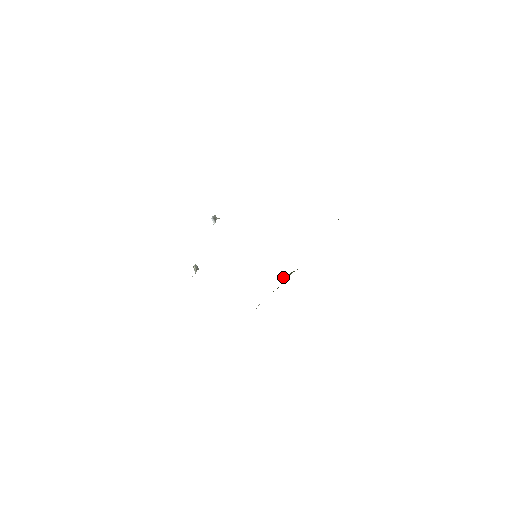
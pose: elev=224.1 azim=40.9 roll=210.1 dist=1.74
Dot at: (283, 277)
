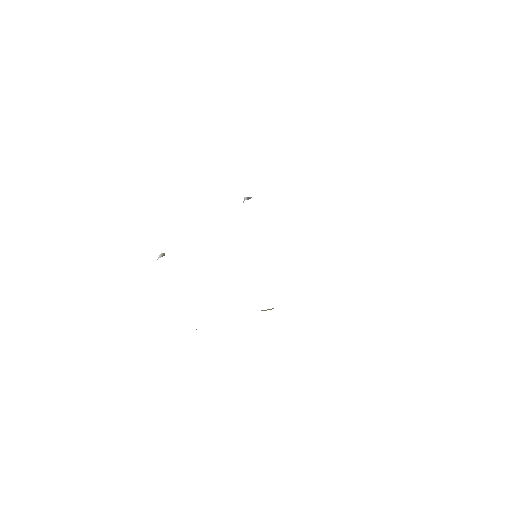
Dot at: occluded
